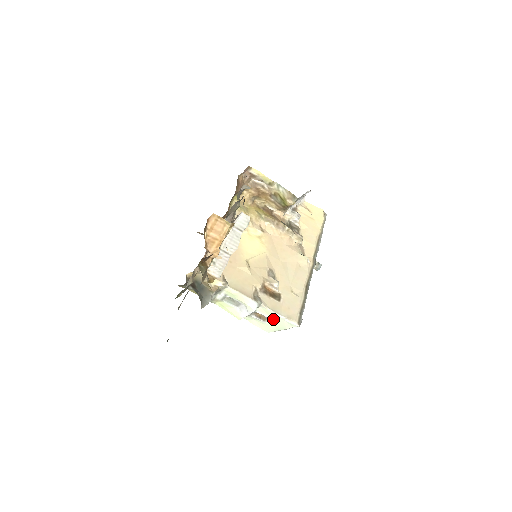
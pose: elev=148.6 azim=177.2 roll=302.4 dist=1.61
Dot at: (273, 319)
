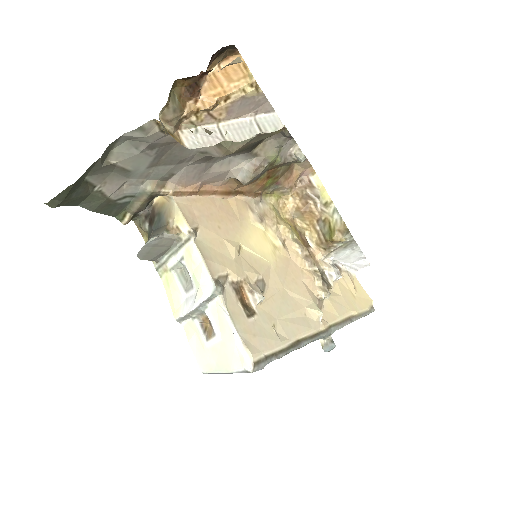
Dot at: (222, 339)
